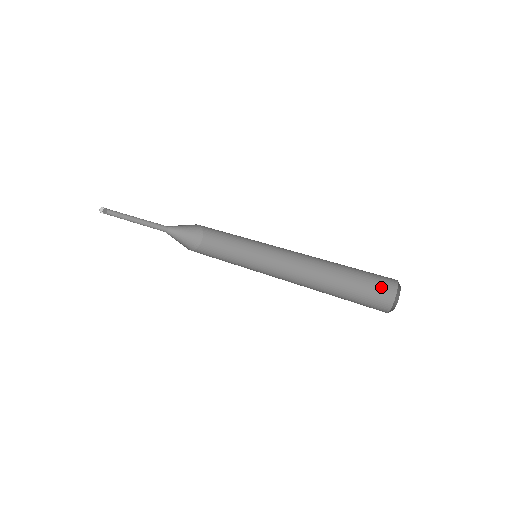
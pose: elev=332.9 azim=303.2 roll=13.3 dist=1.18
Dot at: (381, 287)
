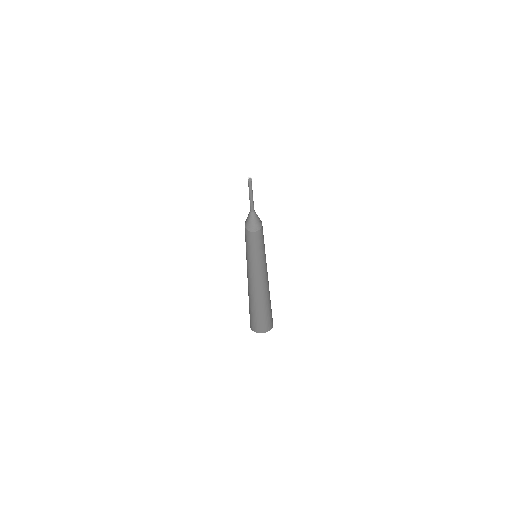
Dot at: (271, 320)
